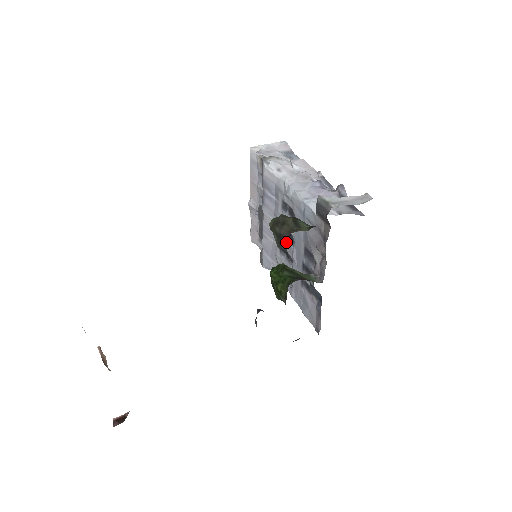
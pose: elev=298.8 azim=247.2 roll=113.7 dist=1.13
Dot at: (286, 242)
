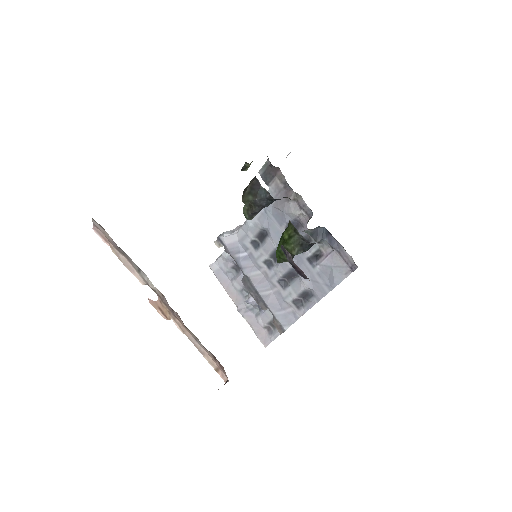
Dot at: (257, 183)
